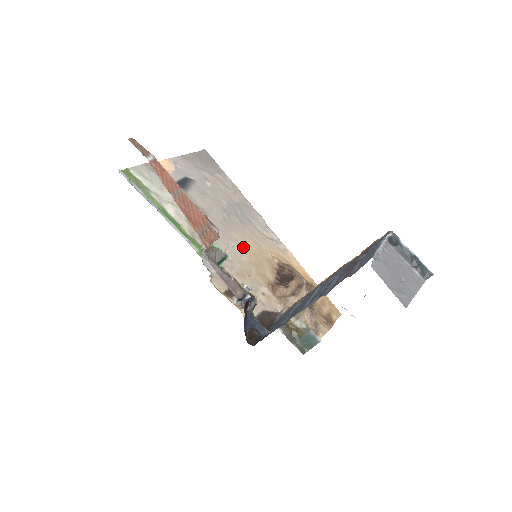
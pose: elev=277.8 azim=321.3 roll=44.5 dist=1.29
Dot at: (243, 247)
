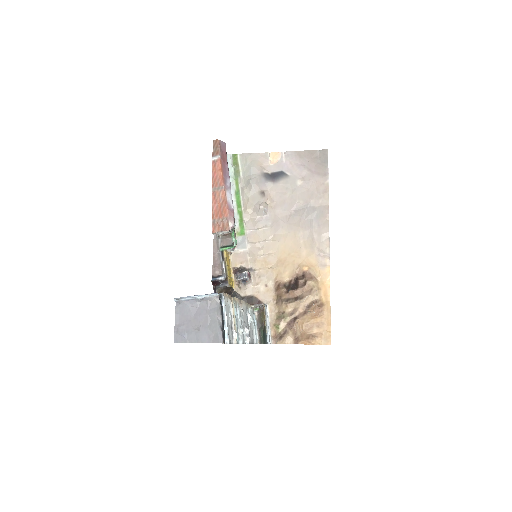
Dot at: (283, 244)
